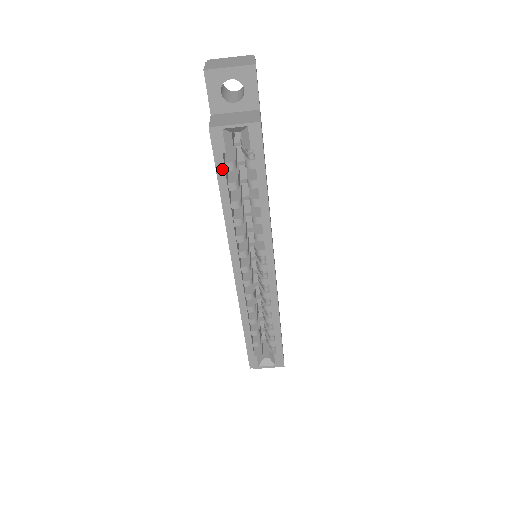
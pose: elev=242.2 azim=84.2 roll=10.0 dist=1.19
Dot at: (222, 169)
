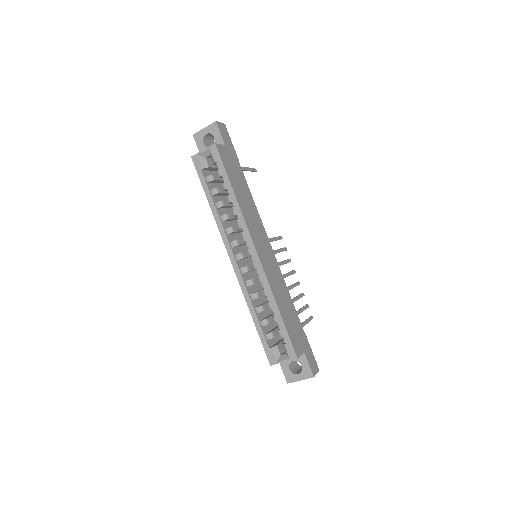
Dot at: (204, 180)
